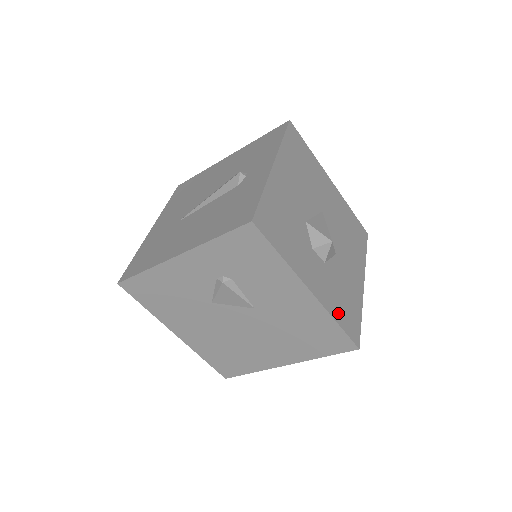
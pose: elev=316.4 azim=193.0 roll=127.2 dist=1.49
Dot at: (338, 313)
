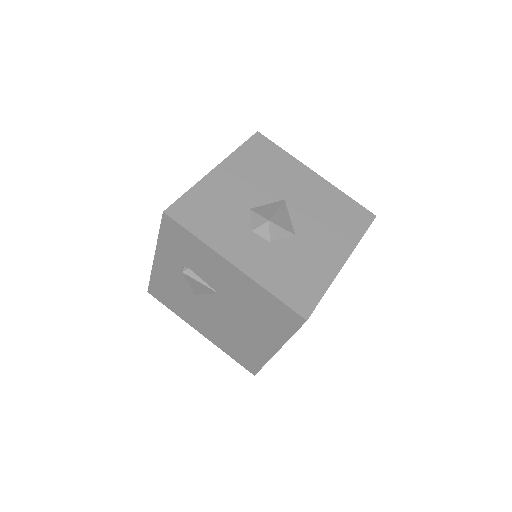
Dot at: (277, 285)
